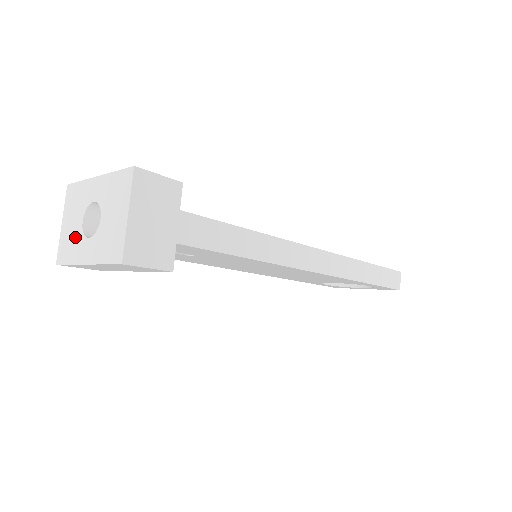
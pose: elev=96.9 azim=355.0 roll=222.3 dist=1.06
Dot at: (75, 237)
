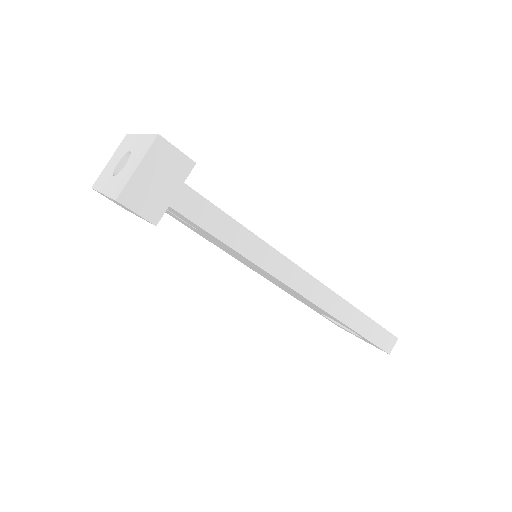
Dot at: (109, 172)
